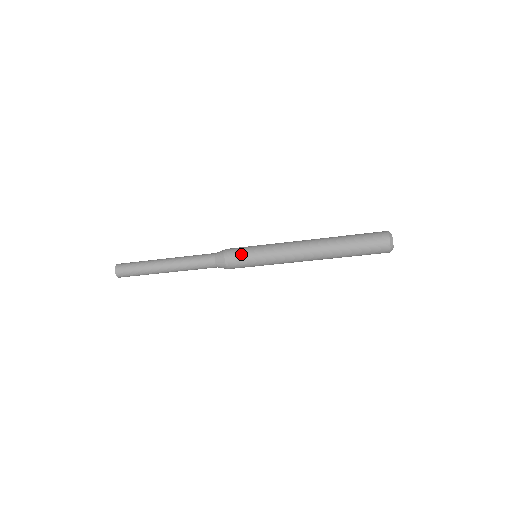
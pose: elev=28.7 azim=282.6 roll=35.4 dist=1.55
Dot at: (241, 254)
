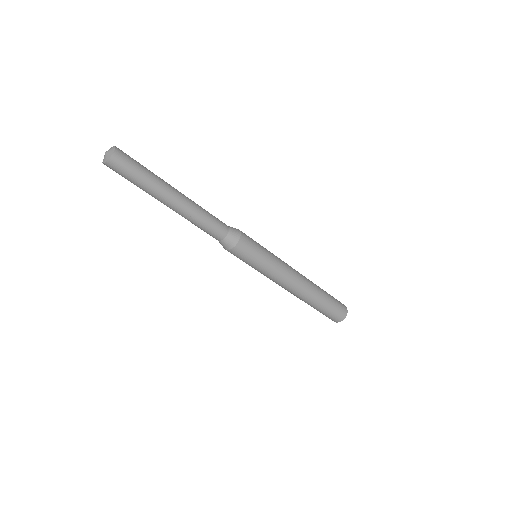
Dot at: (255, 242)
